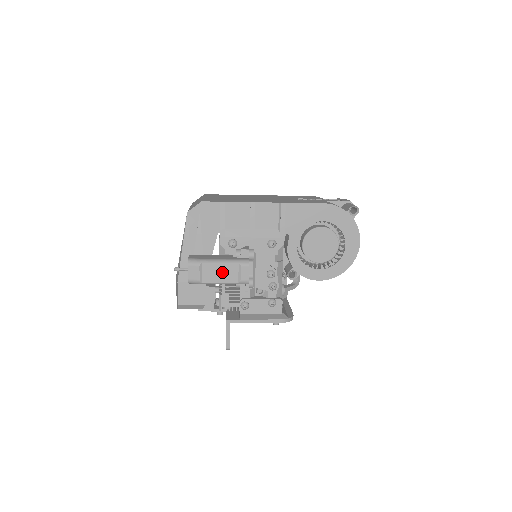
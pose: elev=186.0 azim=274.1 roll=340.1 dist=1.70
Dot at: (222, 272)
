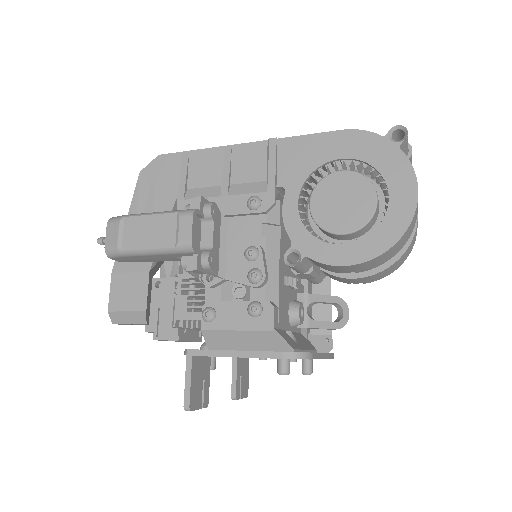
Dot at: (152, 230)
